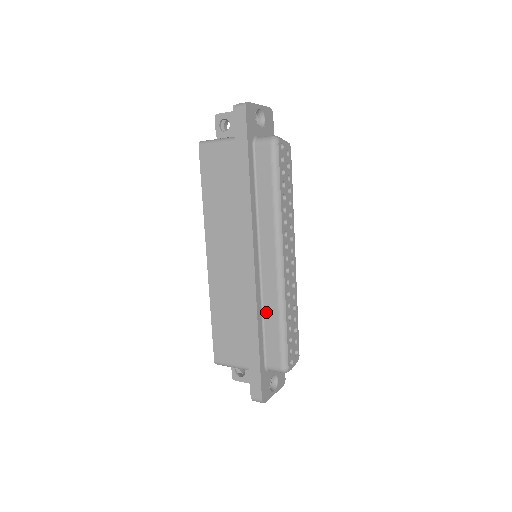
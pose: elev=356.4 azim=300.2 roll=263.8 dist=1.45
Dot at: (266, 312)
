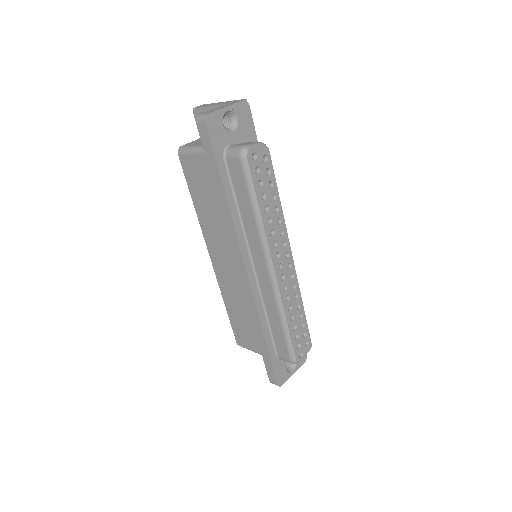
Dot at: (269, 314)
